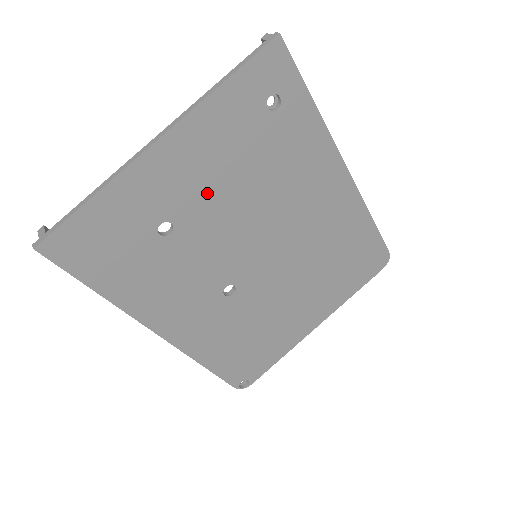
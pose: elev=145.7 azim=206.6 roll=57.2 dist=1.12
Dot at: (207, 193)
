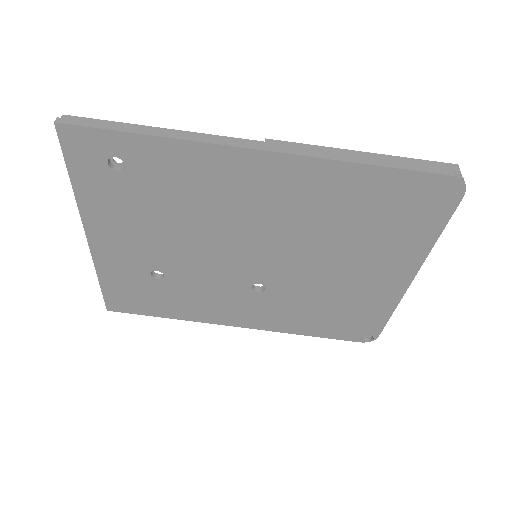
Dot at: (154, 244)
